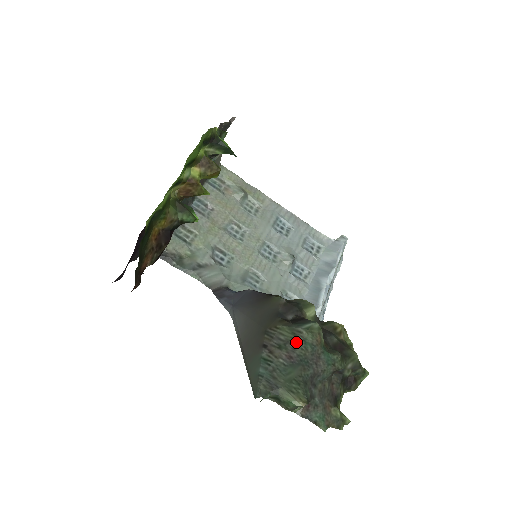
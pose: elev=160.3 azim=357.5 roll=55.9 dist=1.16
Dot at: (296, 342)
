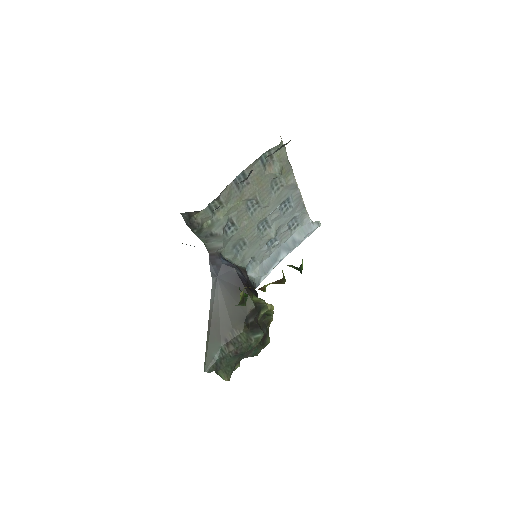
Dot at: (245, 345)
